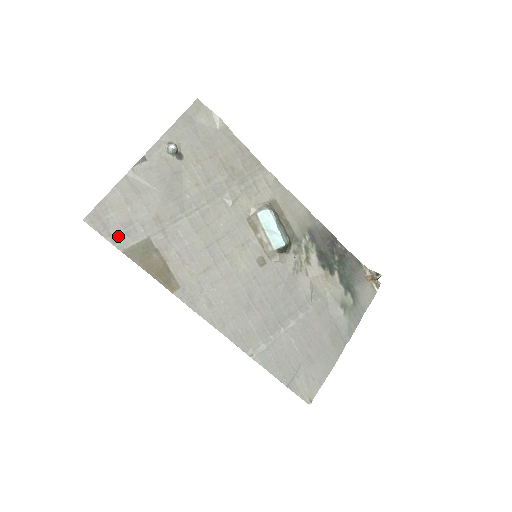
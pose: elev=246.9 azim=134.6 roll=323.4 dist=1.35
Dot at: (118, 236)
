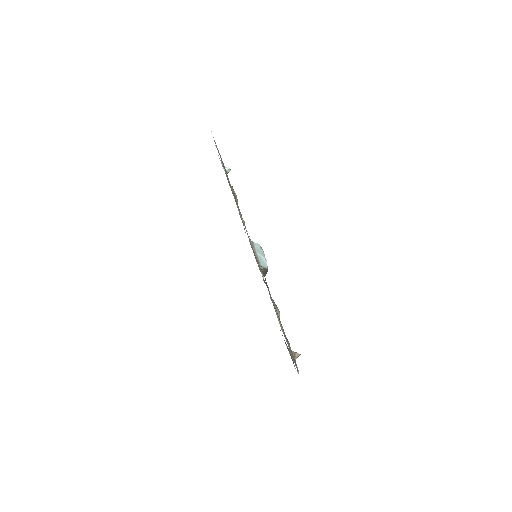
Dot at: occluded
